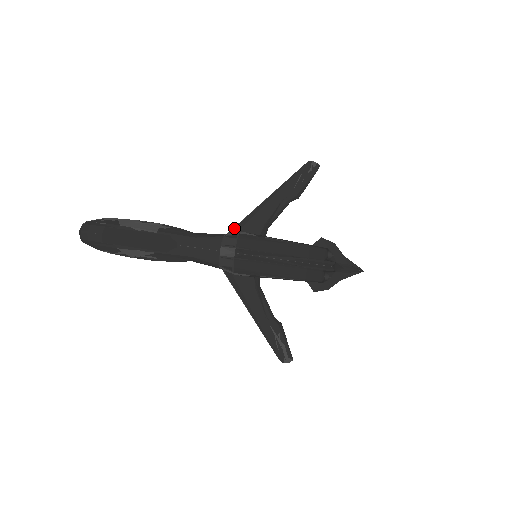
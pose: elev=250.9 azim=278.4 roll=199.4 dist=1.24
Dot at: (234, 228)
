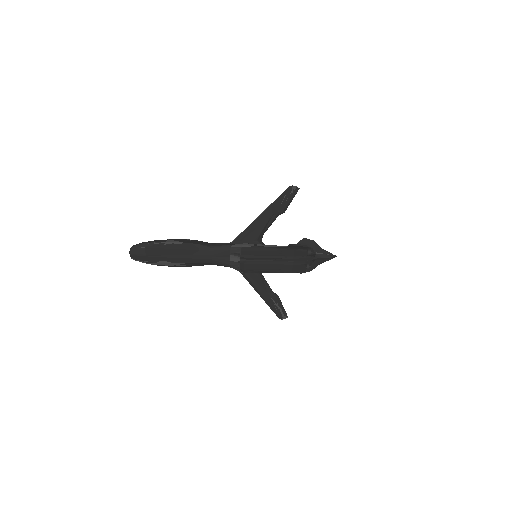
Dot at: (238, 237)
